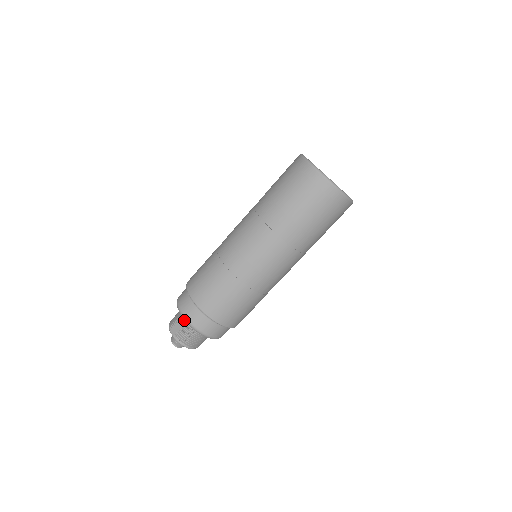
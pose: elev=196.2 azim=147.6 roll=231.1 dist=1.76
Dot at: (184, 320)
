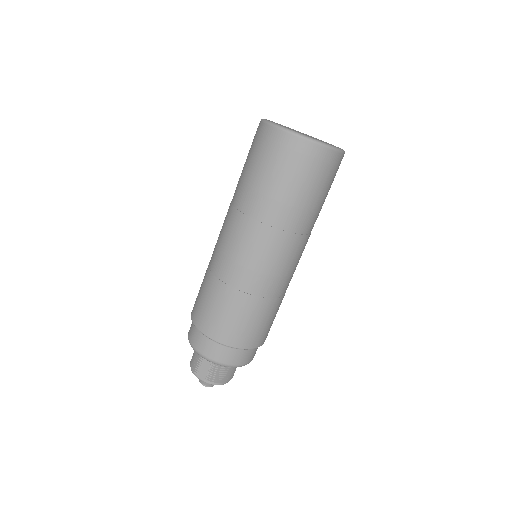
Dot at: occluded
